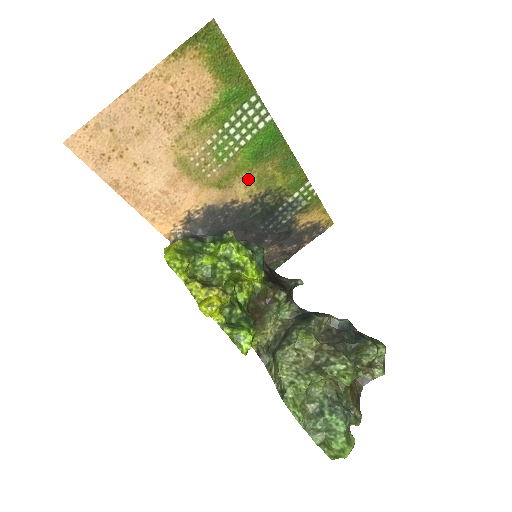
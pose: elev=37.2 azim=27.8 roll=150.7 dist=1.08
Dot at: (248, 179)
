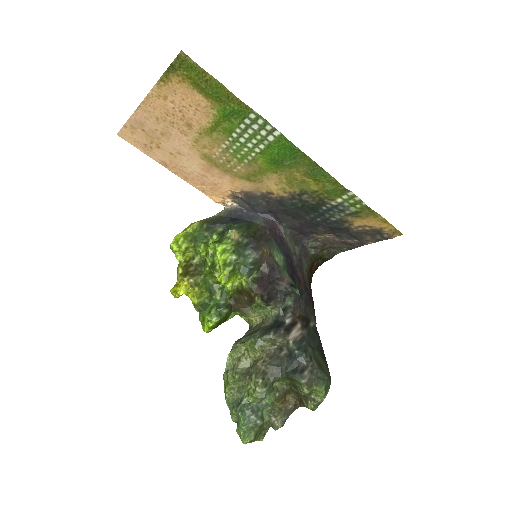
Dot at: (277, 179)
